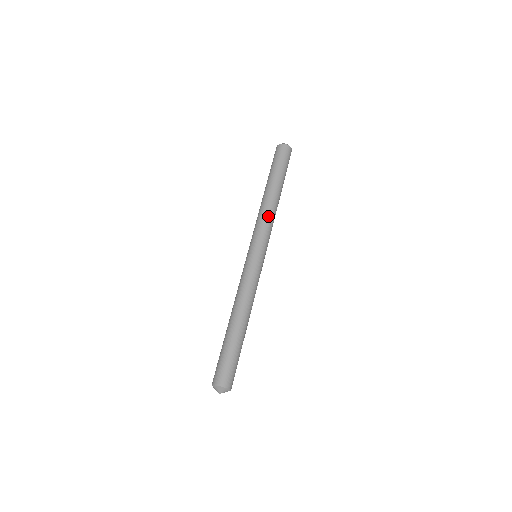
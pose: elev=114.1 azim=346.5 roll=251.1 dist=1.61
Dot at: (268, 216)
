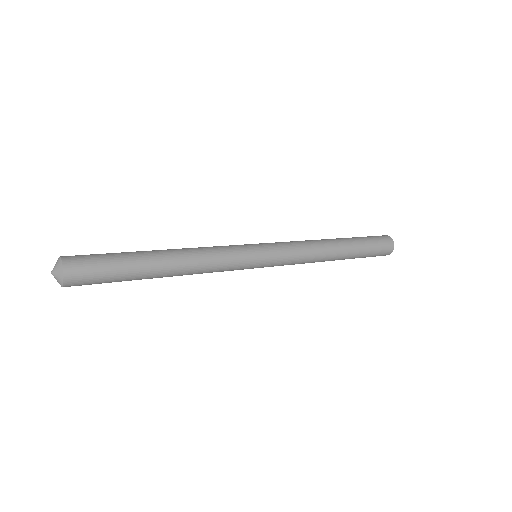
Dot at: (306, 243)
